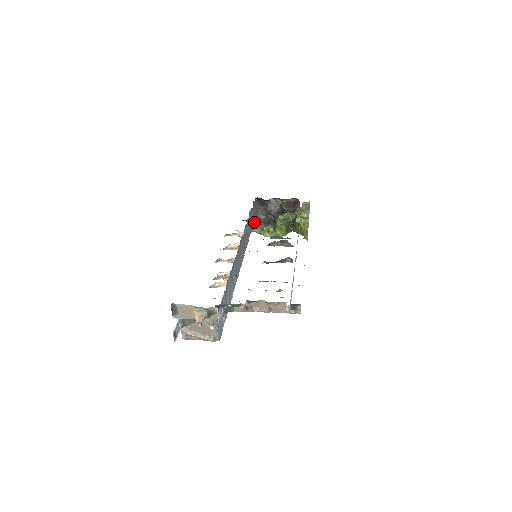
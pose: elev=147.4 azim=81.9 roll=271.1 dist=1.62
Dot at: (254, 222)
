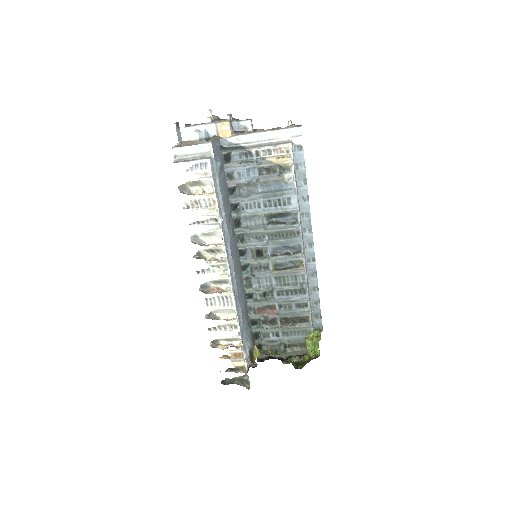
Dot at: (253, 341)
